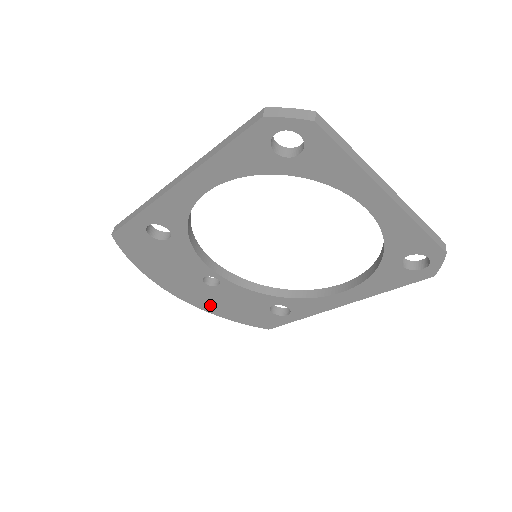
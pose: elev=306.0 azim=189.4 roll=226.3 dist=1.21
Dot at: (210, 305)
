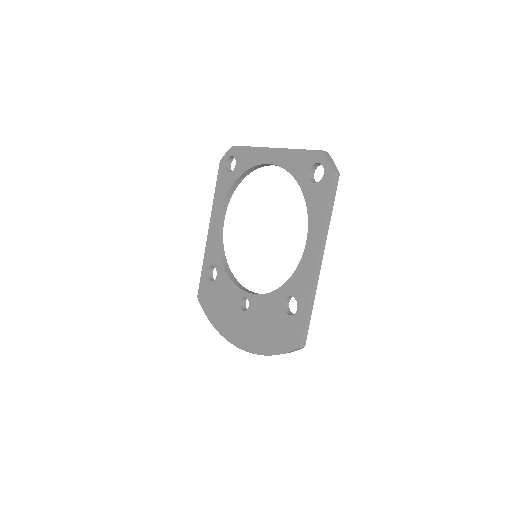
Dot at: (254, 341)
